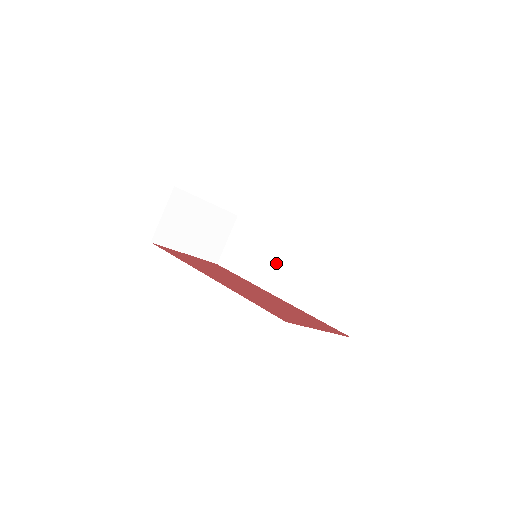
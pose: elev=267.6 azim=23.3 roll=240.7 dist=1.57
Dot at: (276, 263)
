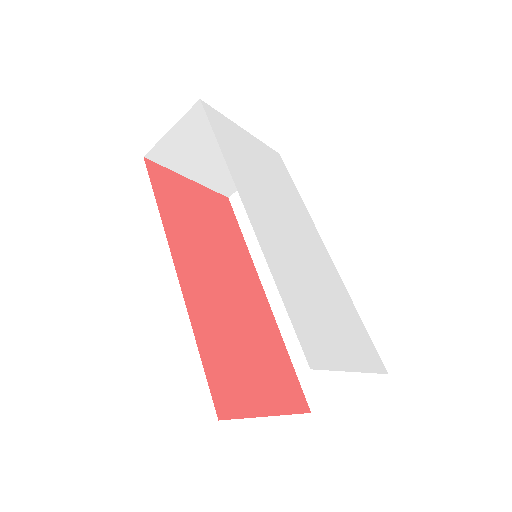
Dot at: occluded
